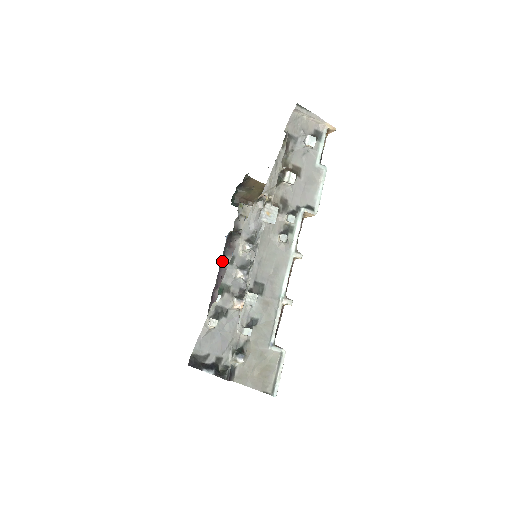
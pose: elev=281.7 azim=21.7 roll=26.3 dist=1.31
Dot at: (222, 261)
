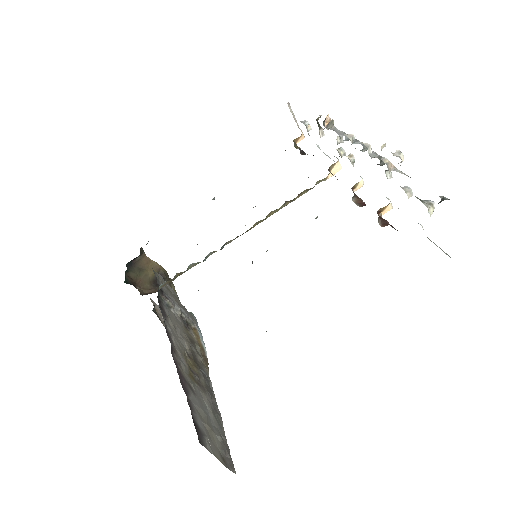
Dot at: occluded
